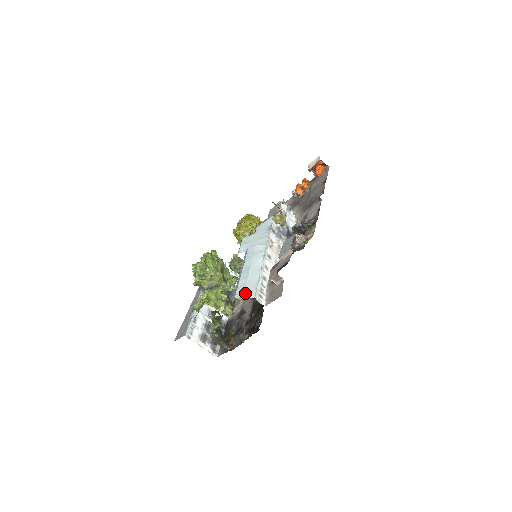
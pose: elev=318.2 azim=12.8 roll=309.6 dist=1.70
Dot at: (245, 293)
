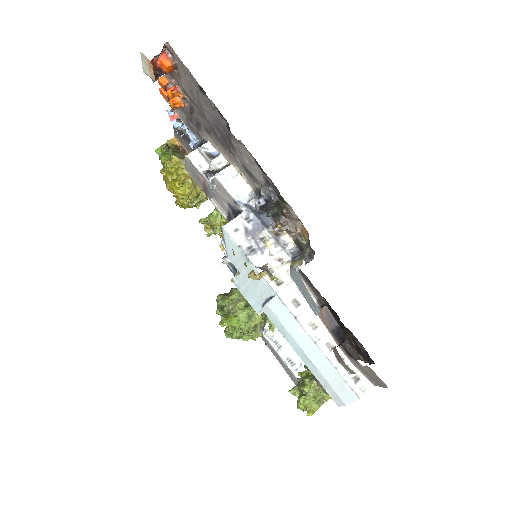
Dot at: (343, 399)
